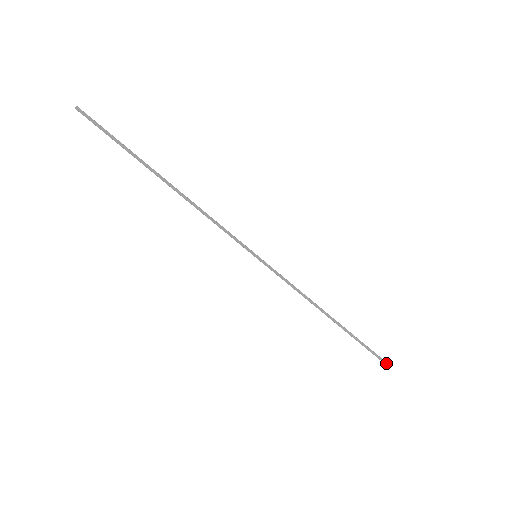
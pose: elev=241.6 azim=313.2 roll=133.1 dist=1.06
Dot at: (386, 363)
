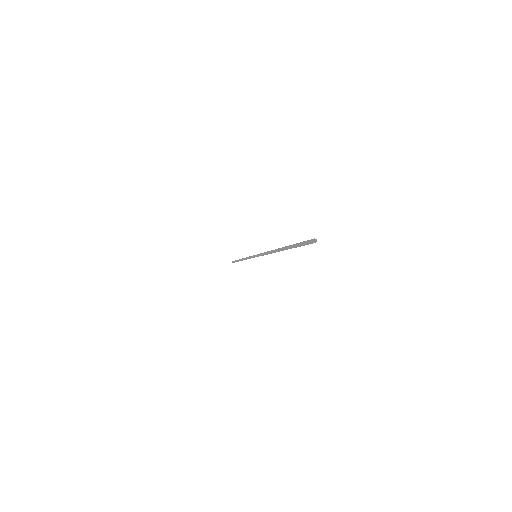
Dot at: occluded
